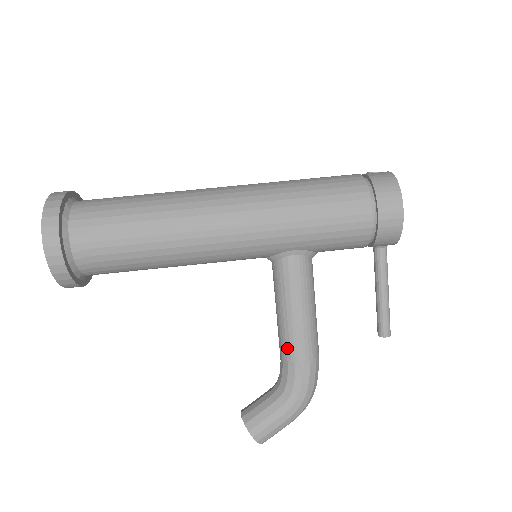
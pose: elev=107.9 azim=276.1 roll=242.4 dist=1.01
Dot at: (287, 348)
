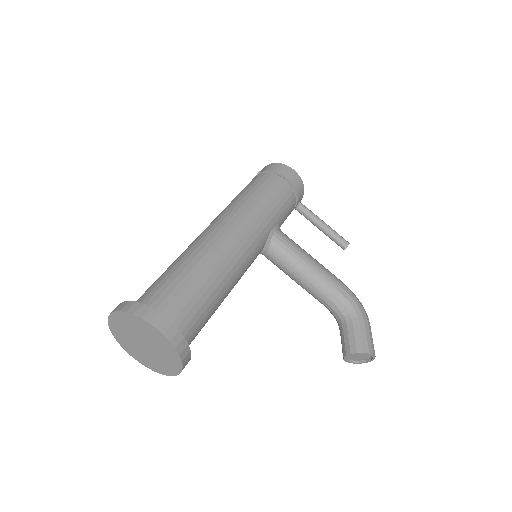
Dot at: (324, 286)
